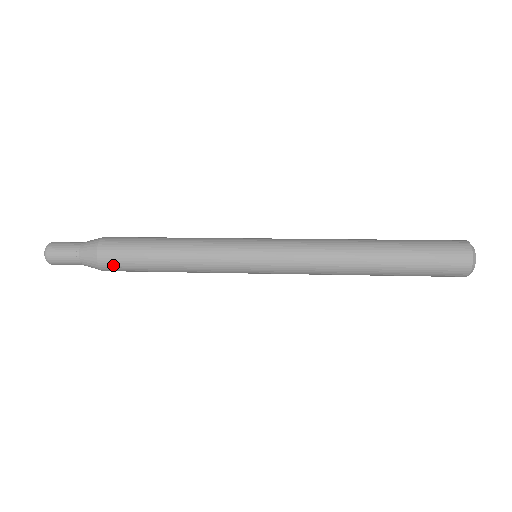
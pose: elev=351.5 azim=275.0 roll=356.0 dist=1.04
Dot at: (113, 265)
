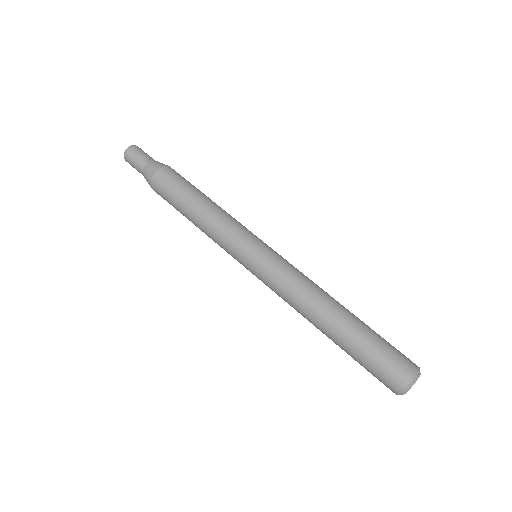
Dot at: occluded
